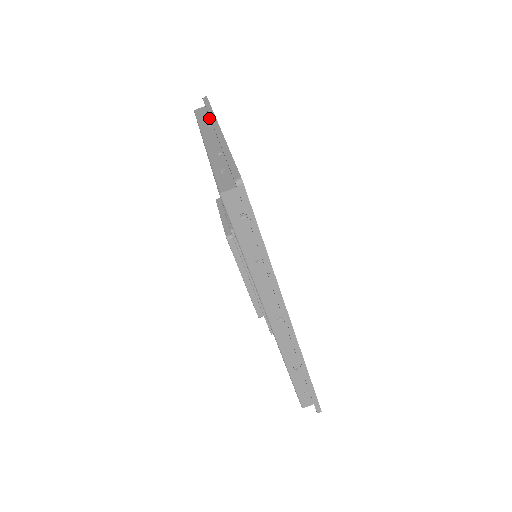
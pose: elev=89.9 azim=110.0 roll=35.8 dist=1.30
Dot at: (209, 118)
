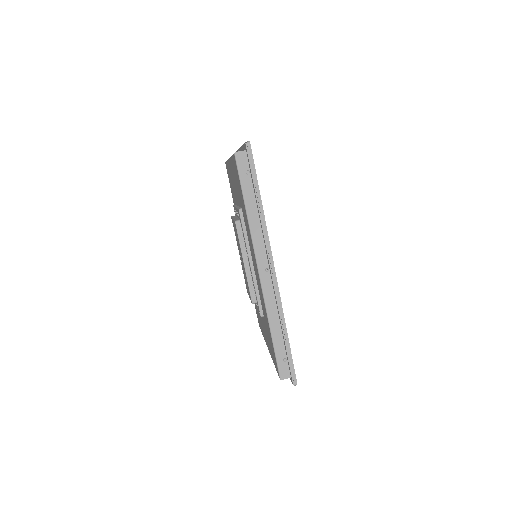
Dot at: occluded
